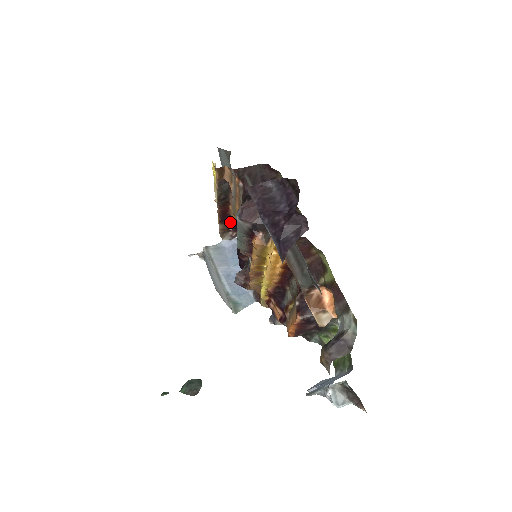
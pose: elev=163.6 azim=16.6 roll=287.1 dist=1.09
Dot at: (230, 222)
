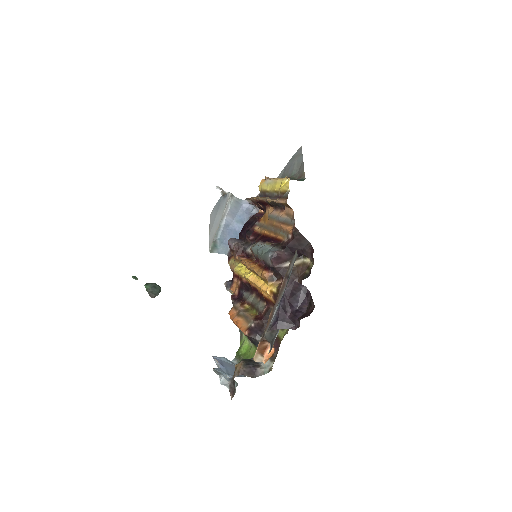
Dot at: (261, 206)
